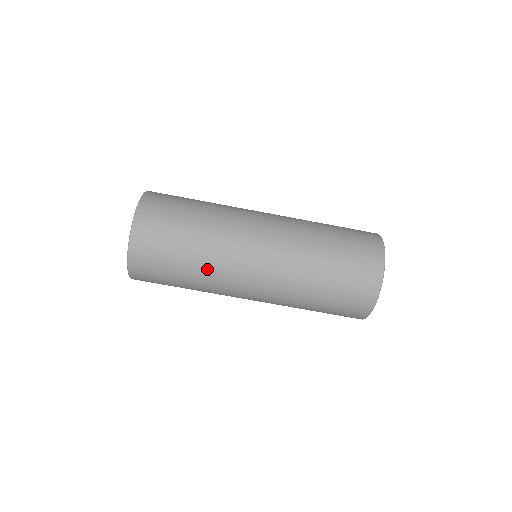
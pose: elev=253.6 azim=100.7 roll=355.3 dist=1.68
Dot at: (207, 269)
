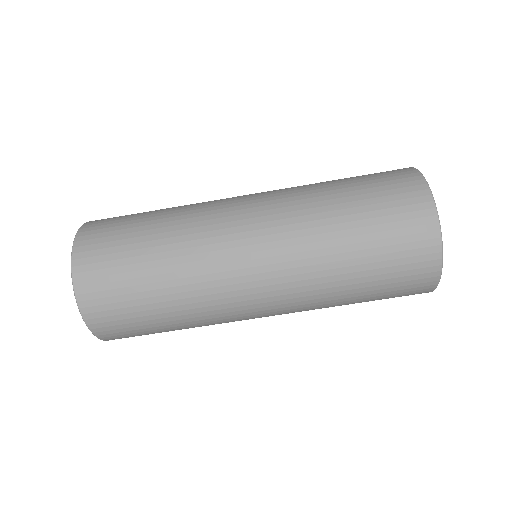
Dot at: (201, 324)
